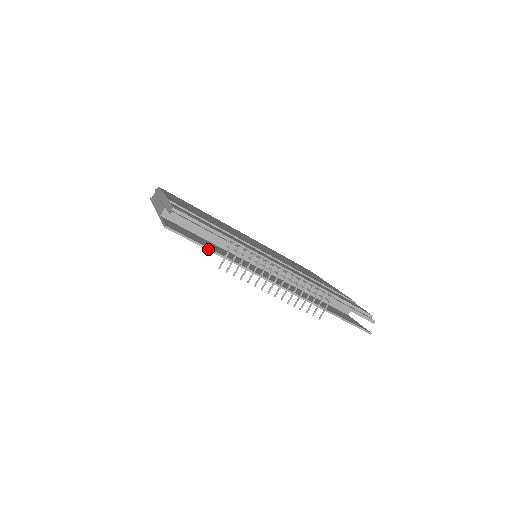
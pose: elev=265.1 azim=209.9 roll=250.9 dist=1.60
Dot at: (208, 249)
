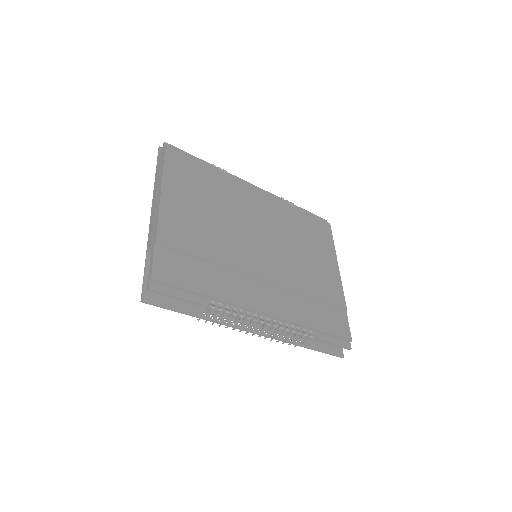
Dot at: (186, 314)
